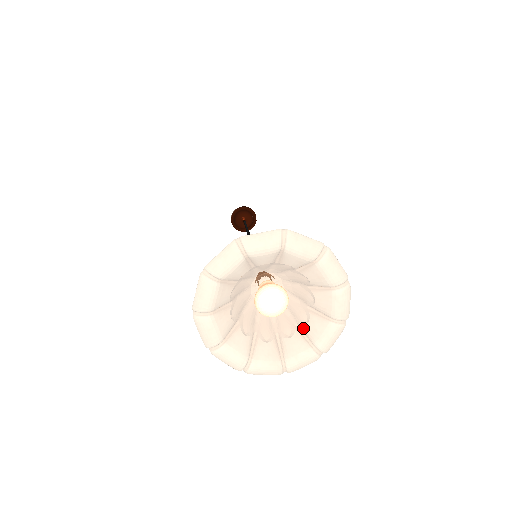
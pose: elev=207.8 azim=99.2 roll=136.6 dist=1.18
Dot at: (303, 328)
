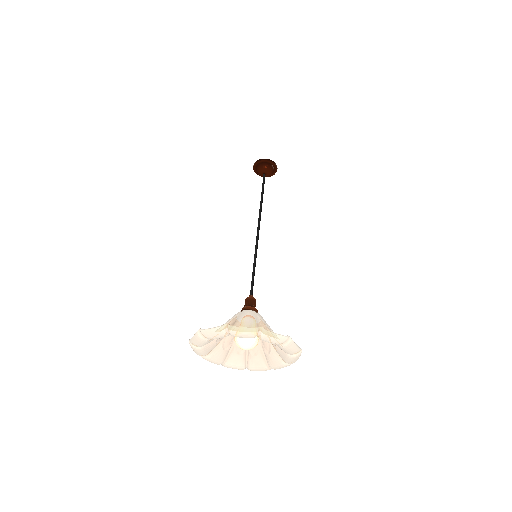
Dot at: (275, 350)
